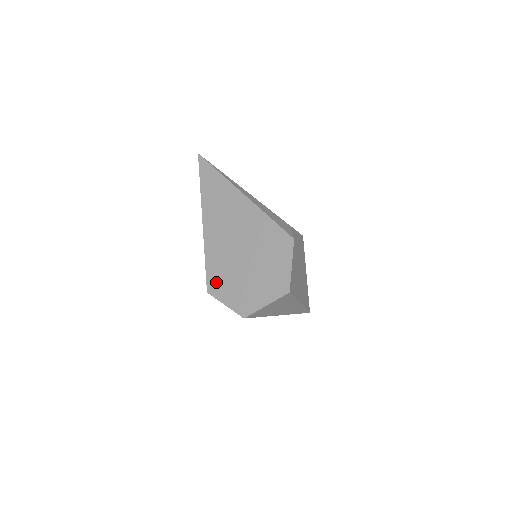
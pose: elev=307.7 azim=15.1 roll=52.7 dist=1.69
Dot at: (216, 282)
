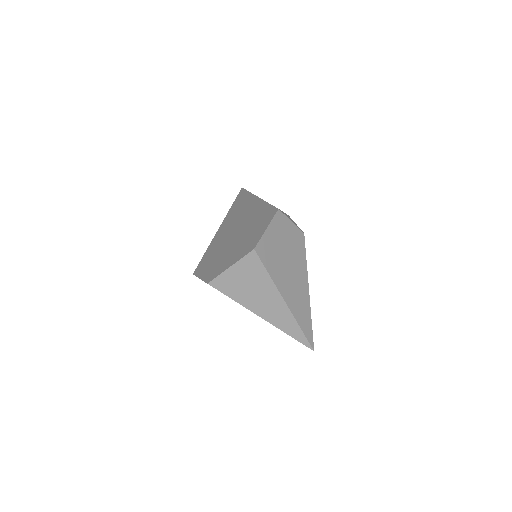
Dot at: (204, 264)
